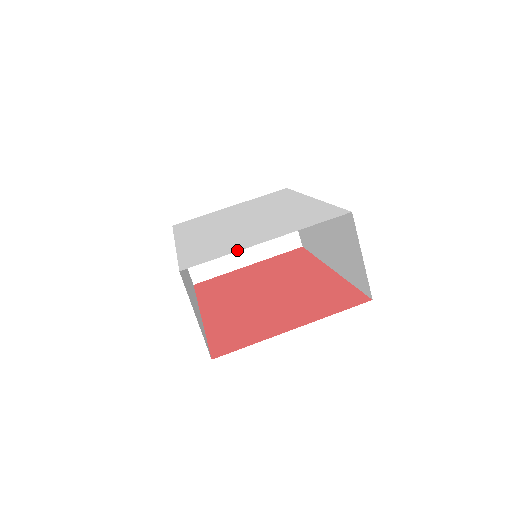
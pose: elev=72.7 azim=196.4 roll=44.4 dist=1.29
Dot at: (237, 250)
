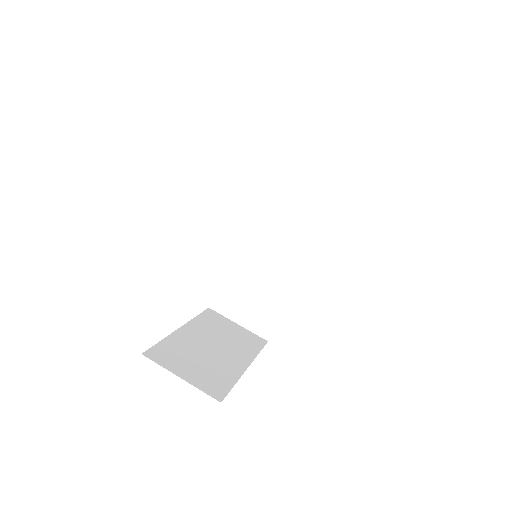
Dot at: occluded
